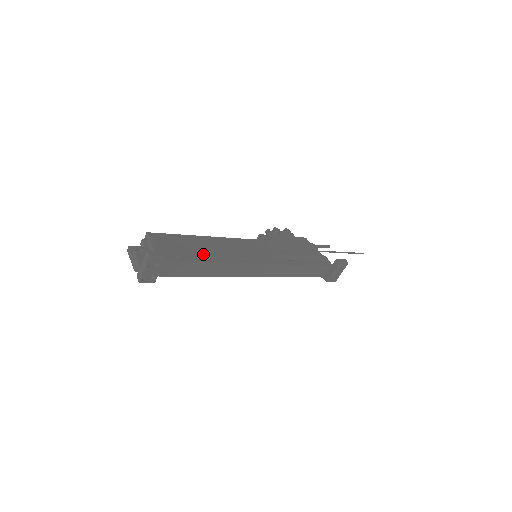
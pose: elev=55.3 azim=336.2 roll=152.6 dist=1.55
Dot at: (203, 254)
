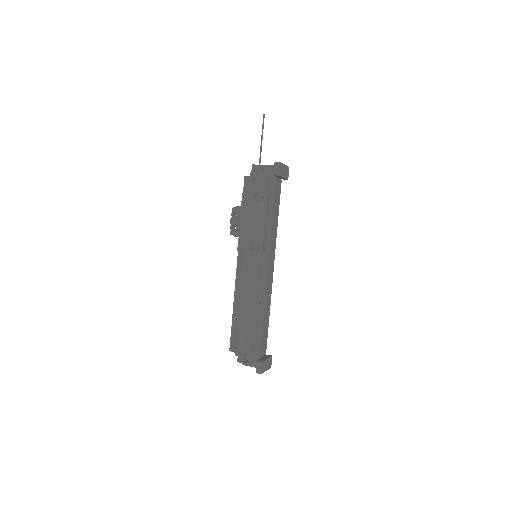
Dot at: (254, 315)
